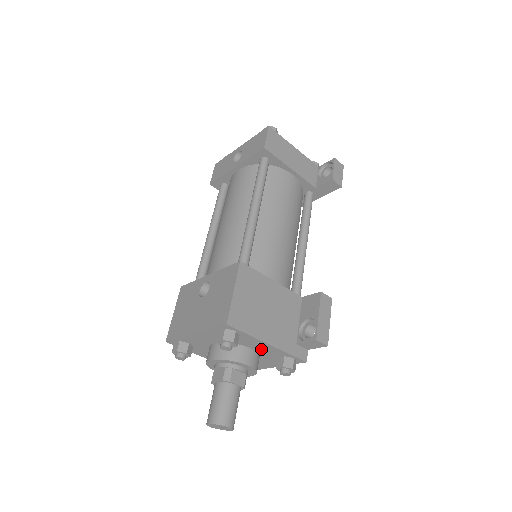
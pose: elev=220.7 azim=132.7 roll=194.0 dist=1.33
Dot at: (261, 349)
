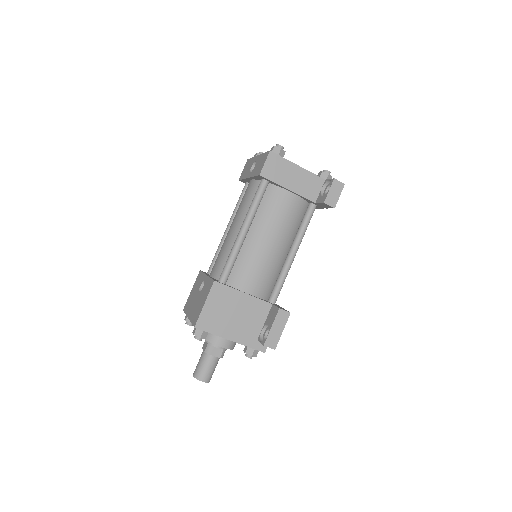
Dot at: occluded
